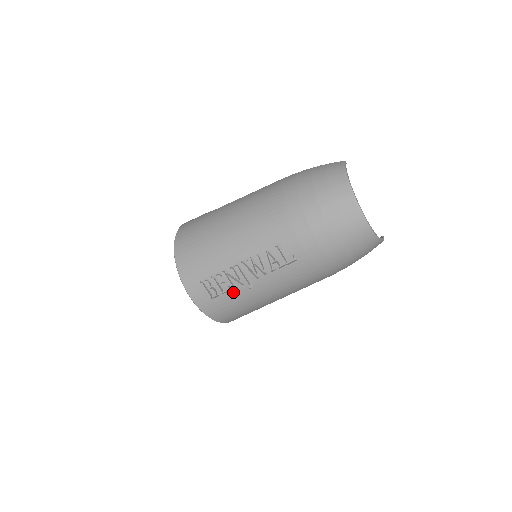
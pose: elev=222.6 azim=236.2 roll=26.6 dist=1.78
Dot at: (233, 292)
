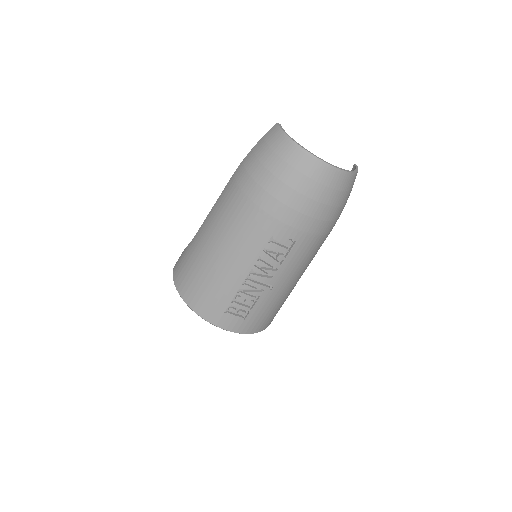
Dot at: (259, 302)
